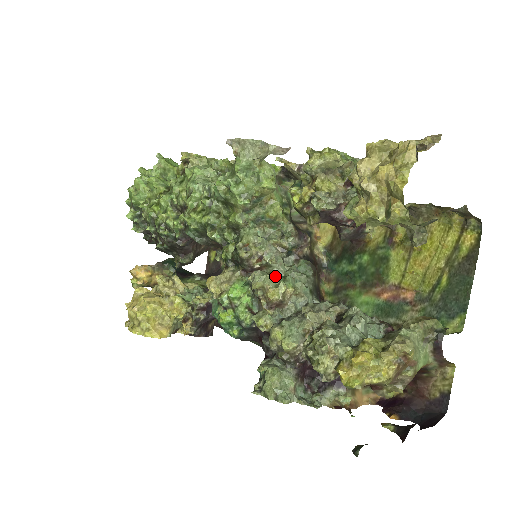
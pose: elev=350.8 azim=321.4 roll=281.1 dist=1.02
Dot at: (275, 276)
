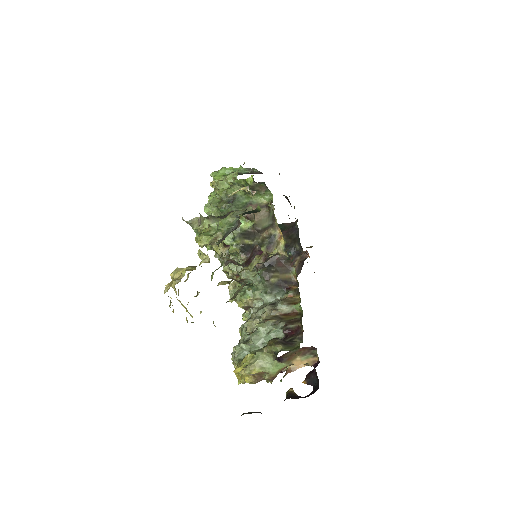
Dot at: (238, 293)
